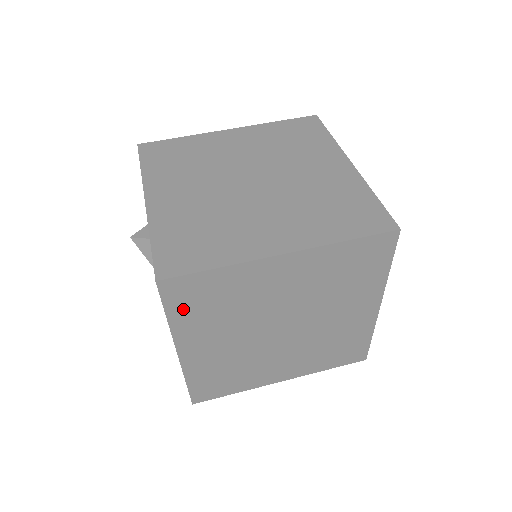
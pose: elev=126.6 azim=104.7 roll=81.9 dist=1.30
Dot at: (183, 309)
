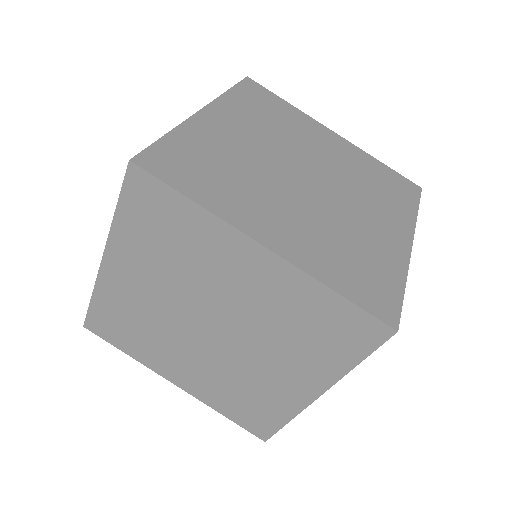
Dot at: (135, 216)
